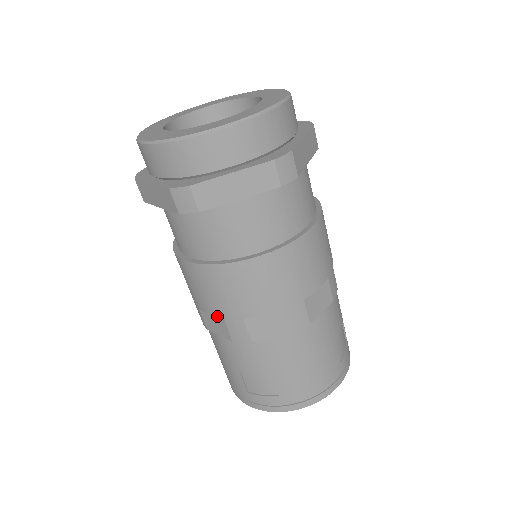
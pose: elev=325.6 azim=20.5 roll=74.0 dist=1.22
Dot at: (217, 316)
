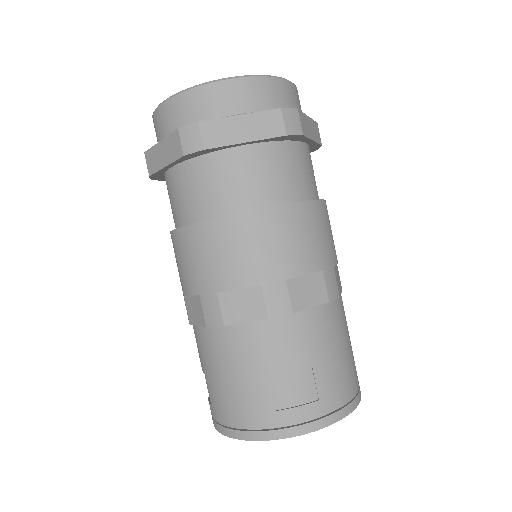
Dot at: occluded
